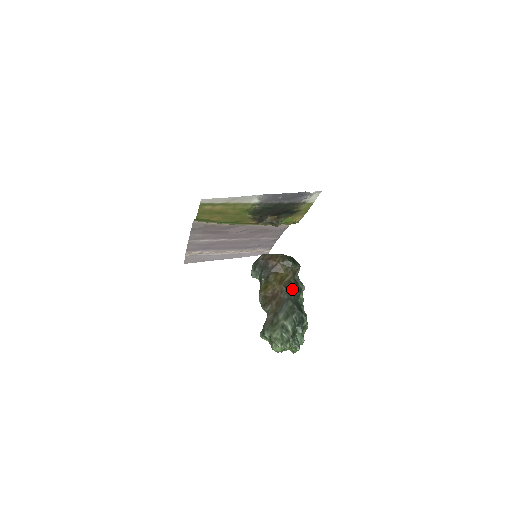
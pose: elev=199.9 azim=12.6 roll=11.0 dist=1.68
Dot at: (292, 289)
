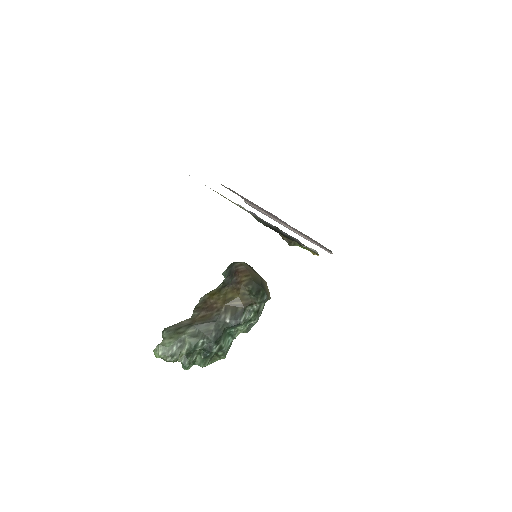
Dot at: (229, 316)
